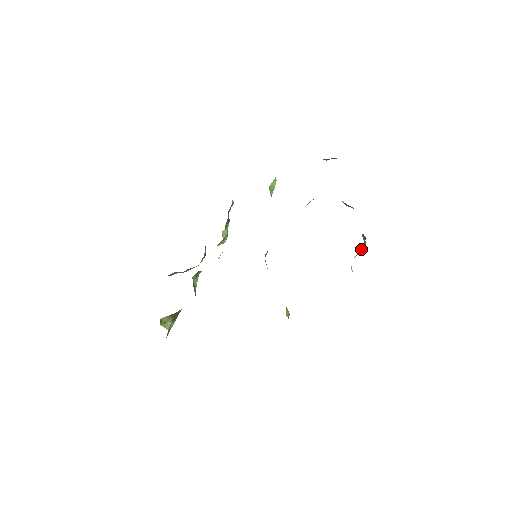
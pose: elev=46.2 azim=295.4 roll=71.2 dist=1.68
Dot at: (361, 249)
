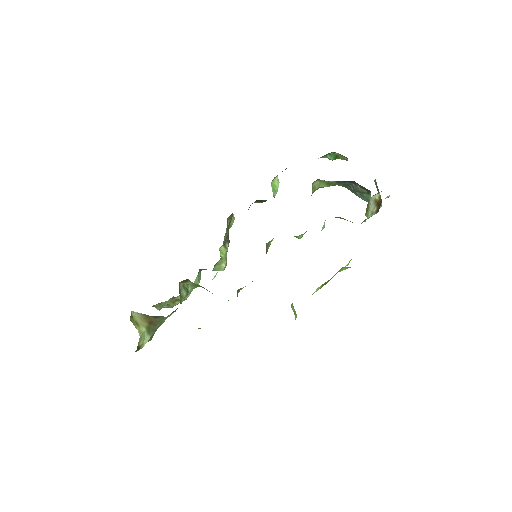
Dot at: (375, 195)
